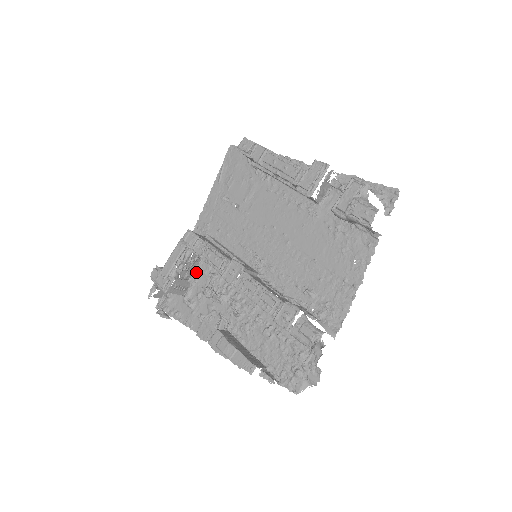
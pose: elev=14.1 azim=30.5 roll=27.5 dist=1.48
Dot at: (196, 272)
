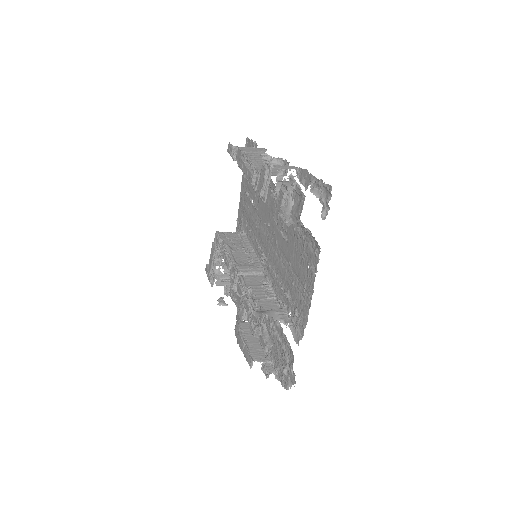
Dot at: occluded
